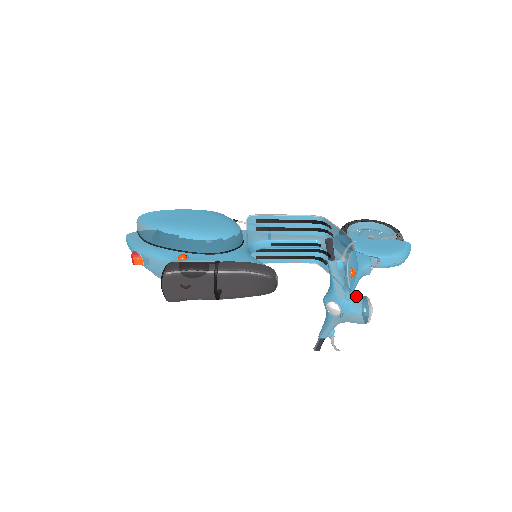
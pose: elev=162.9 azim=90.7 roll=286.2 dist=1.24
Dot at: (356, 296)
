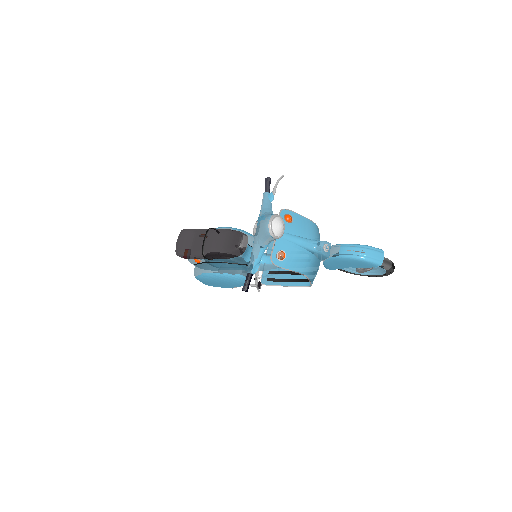
Dot at: occluded
